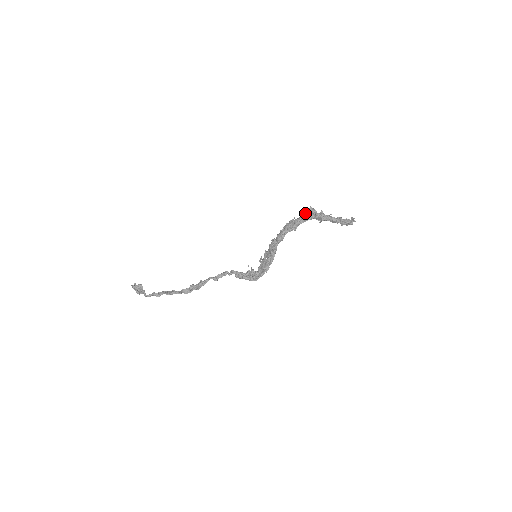
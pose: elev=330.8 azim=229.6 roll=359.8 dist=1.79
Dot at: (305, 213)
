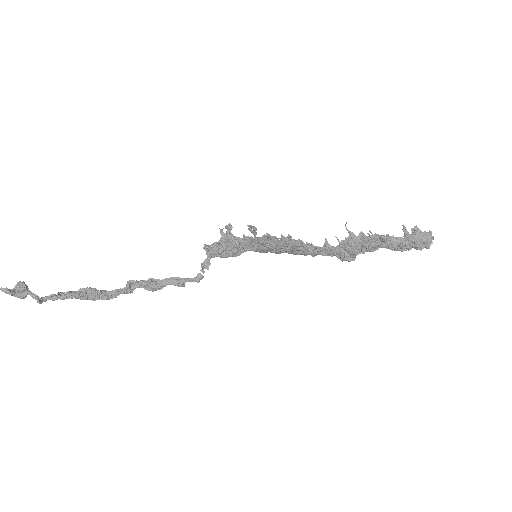
Dot at: (373, 242)
